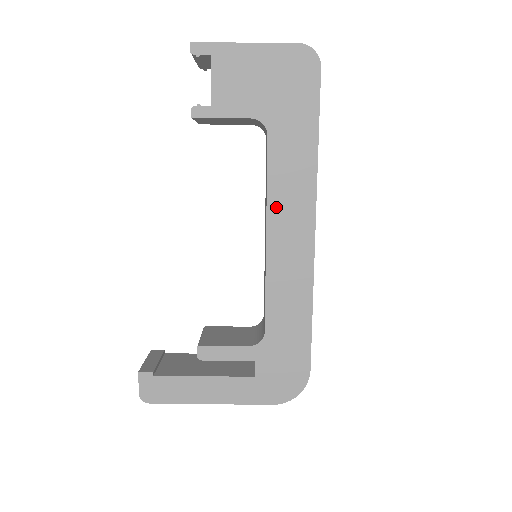
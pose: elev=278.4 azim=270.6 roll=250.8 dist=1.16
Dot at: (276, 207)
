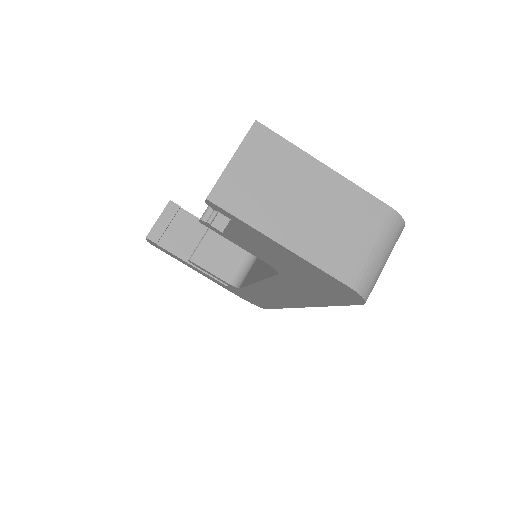
Dot at: (269, 286)
